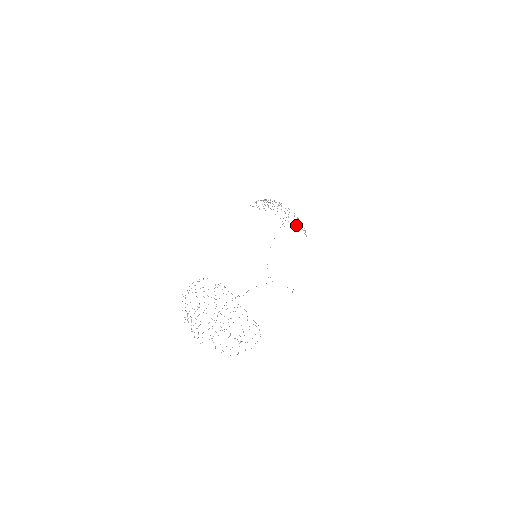
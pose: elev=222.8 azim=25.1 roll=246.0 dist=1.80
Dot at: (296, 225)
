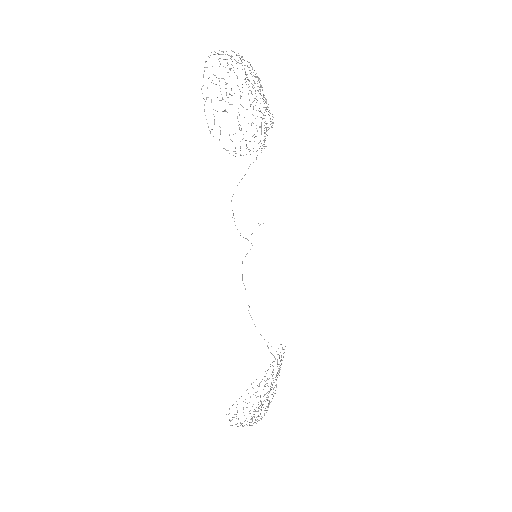
Dot at: (273, 122)
